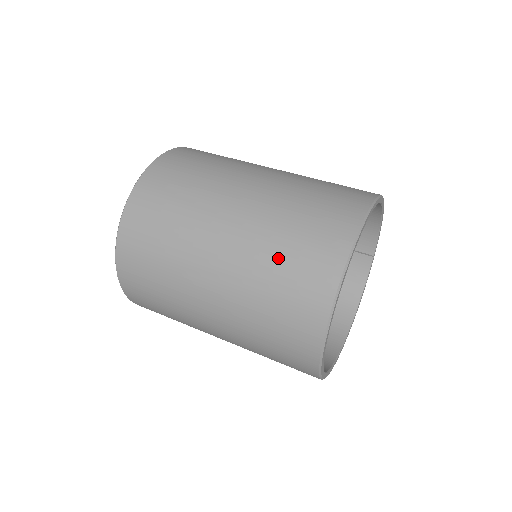
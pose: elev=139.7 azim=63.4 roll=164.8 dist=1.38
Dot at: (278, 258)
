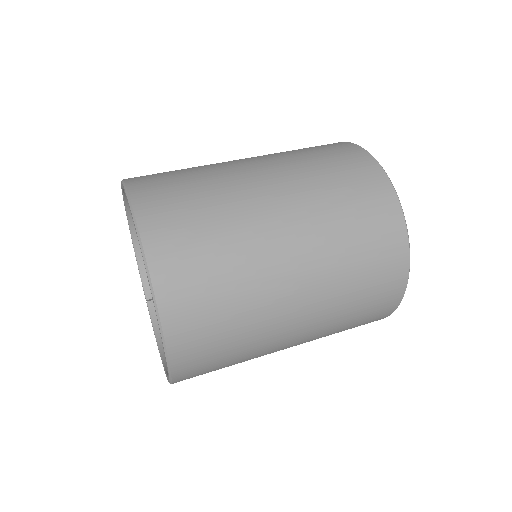
Dot at: (316, 163)
